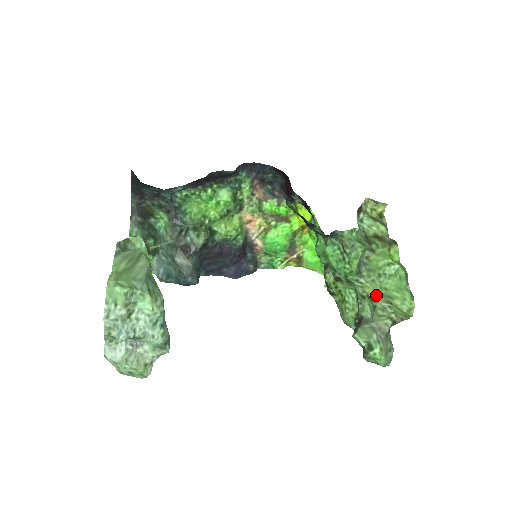
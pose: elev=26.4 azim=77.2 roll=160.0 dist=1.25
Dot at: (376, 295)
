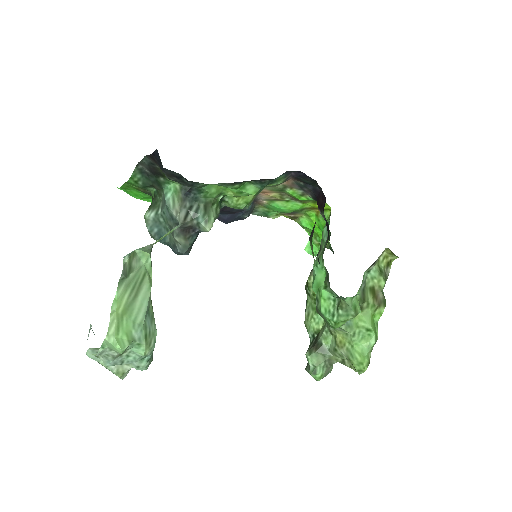
Dot at: (342, 344)
